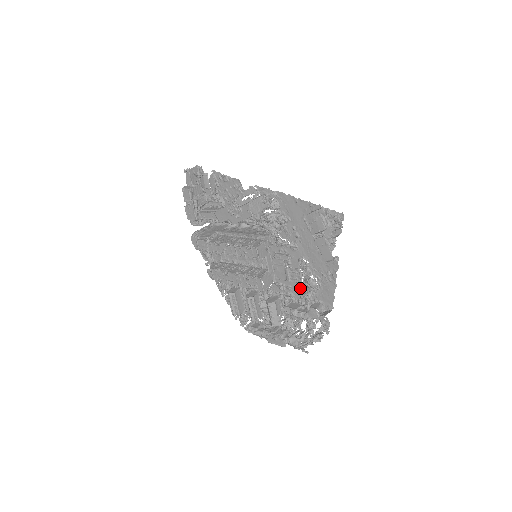
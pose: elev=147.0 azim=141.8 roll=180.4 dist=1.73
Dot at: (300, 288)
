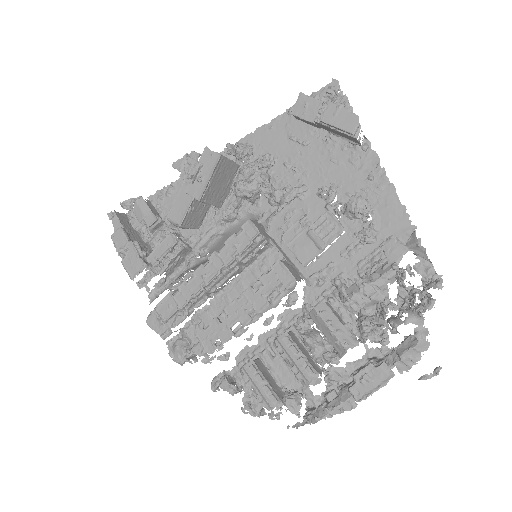
Dot at: (347, 247)
